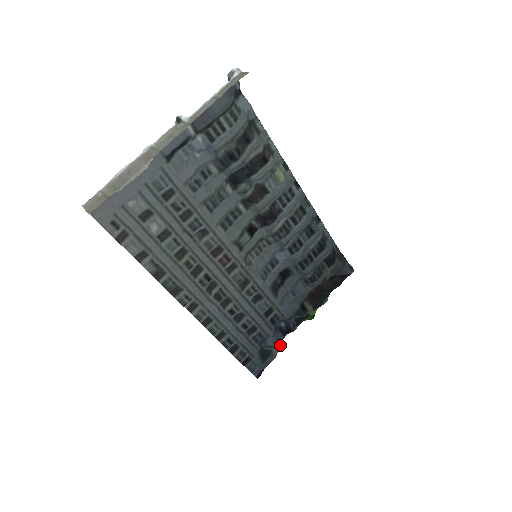
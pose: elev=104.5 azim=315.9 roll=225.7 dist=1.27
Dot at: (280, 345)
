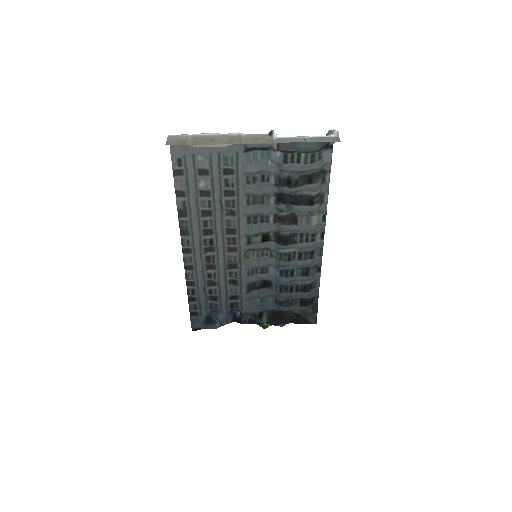
Dot at: (225, 324)
